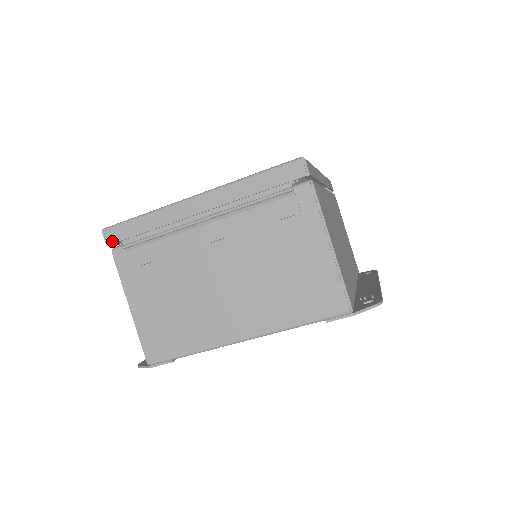
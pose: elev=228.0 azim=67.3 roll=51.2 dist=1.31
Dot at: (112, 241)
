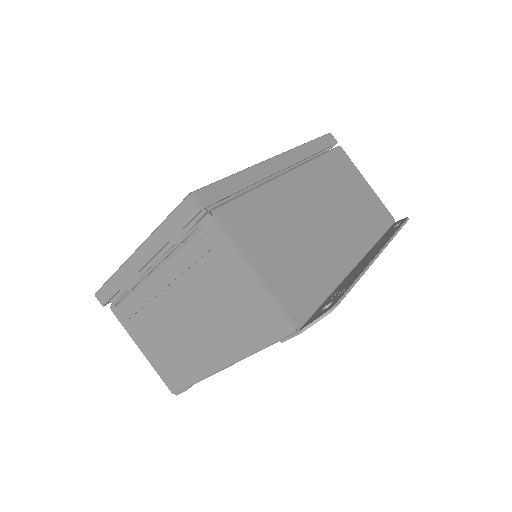
Dot at: (104, 302)
